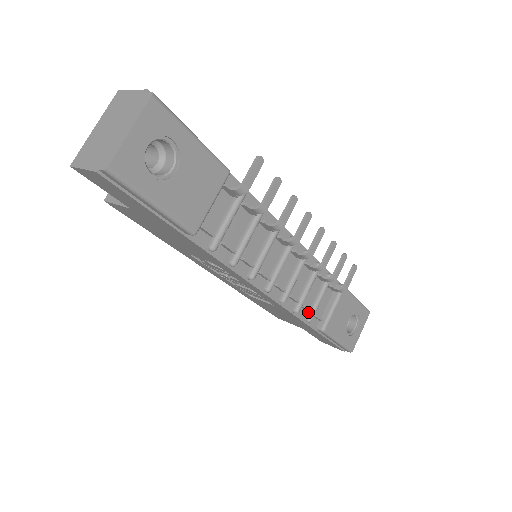
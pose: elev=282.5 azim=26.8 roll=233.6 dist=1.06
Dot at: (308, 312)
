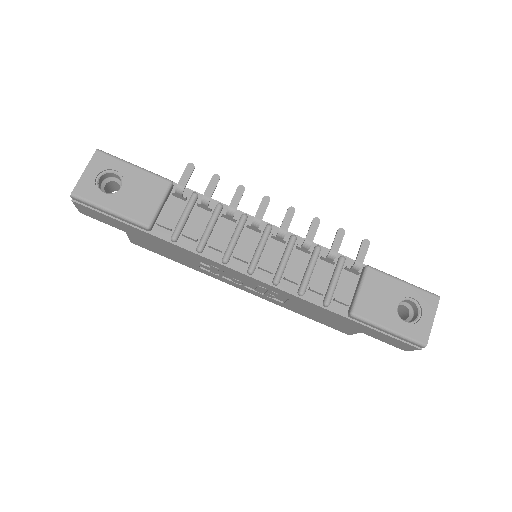
Dot at: (324, 297)
